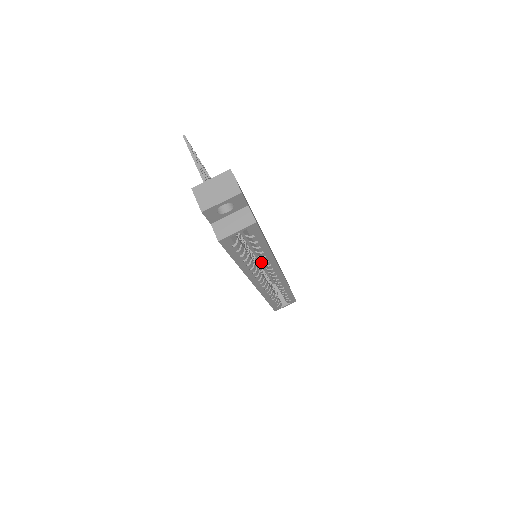
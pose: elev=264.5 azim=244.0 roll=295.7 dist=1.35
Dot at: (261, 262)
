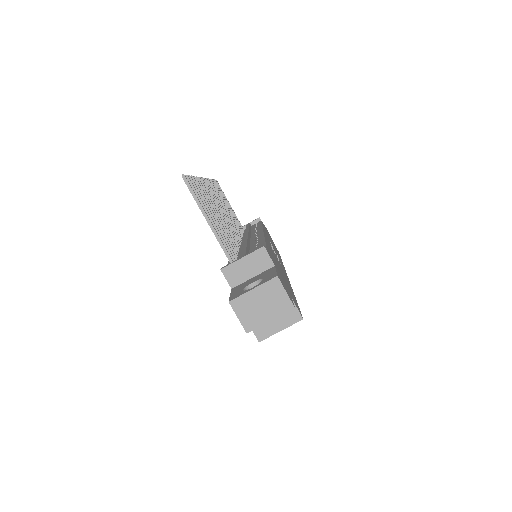
Dot at: occluded
